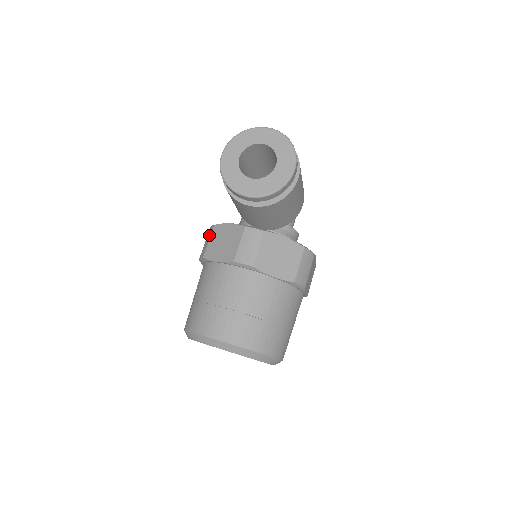
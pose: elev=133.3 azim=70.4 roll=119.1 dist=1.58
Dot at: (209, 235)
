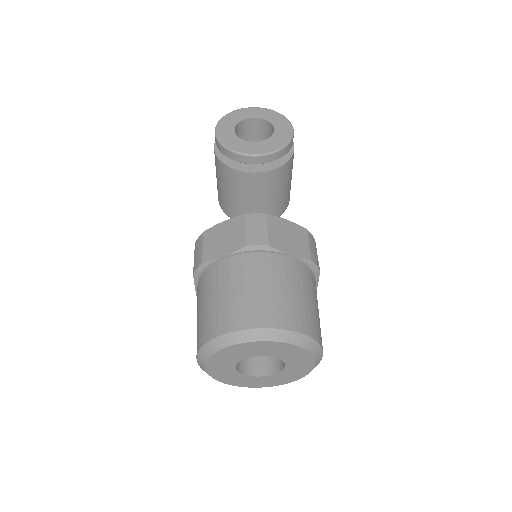
Dot at: (200, 243)
